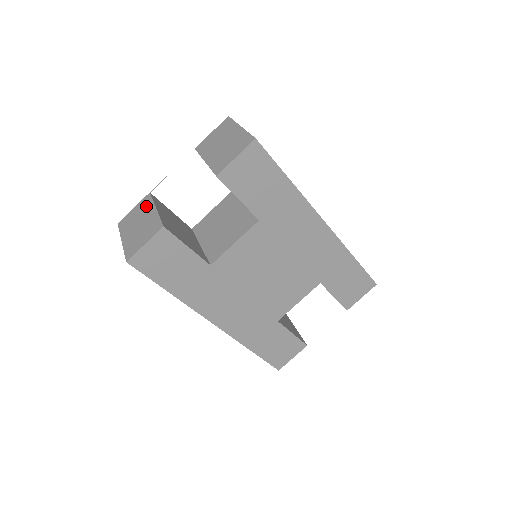
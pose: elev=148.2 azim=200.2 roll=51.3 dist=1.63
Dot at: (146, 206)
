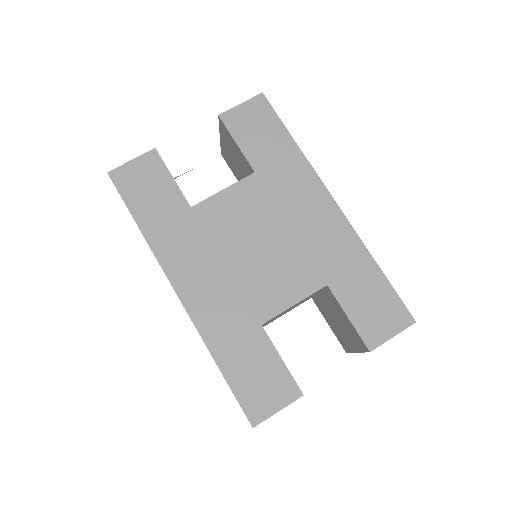
Dot at: occluded
